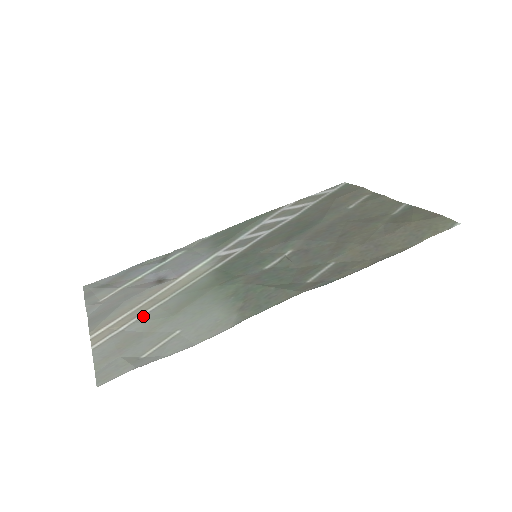
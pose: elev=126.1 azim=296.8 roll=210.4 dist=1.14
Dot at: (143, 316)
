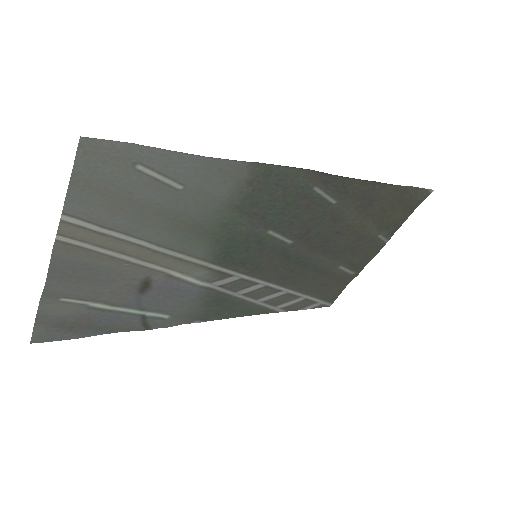
Dot at: (130, 235)
